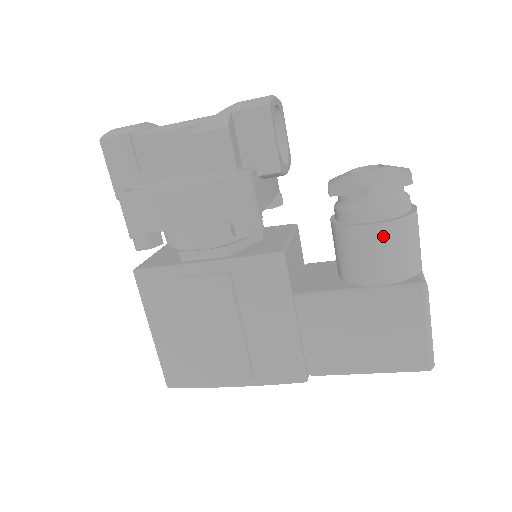
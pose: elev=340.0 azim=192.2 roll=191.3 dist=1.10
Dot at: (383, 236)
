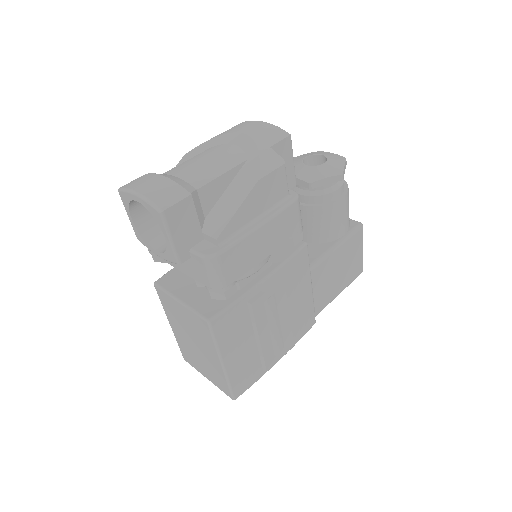
Dot at: (345, 203)
